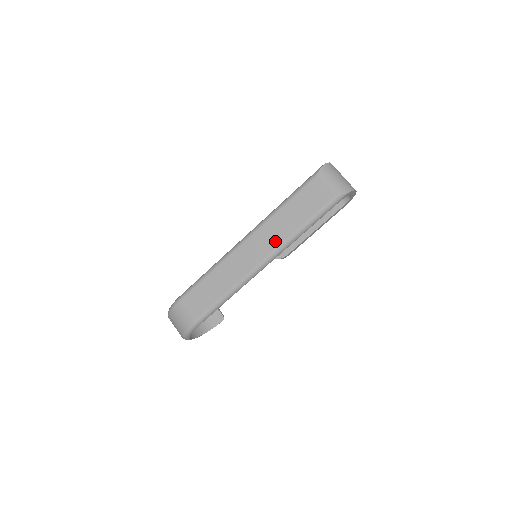
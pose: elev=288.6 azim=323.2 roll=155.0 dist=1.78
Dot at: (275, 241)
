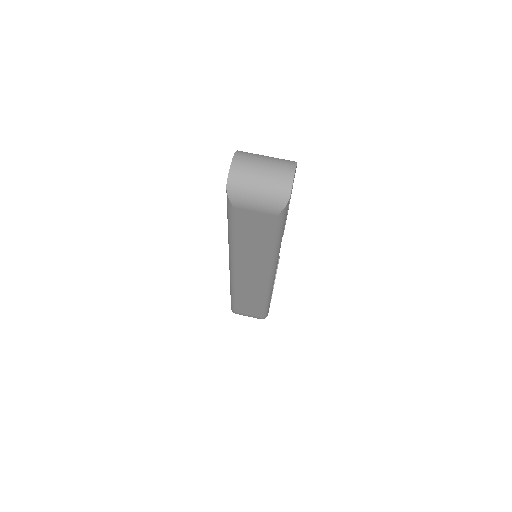
Dot at: (261, 265)
